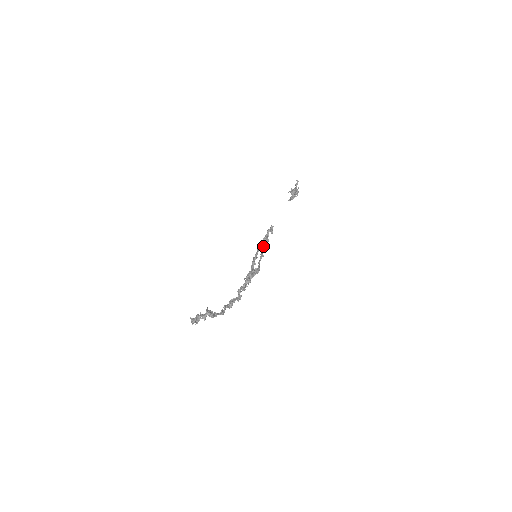
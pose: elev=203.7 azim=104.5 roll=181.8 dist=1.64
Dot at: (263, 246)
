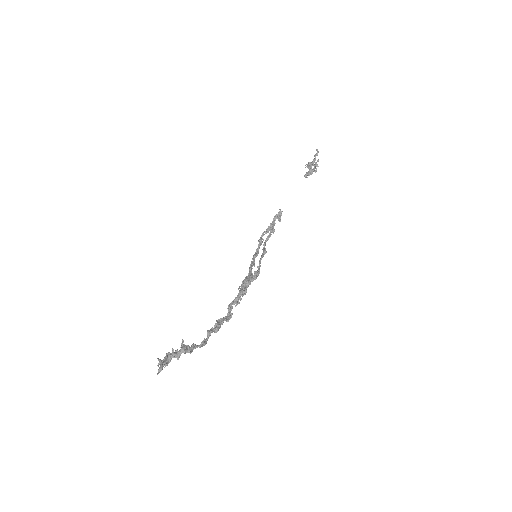
Dot at: (267, 238)
